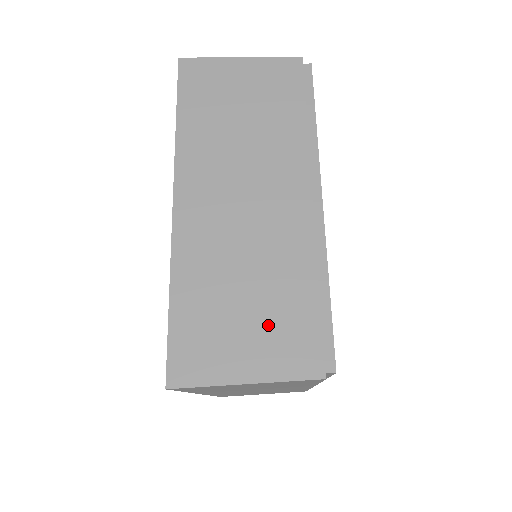
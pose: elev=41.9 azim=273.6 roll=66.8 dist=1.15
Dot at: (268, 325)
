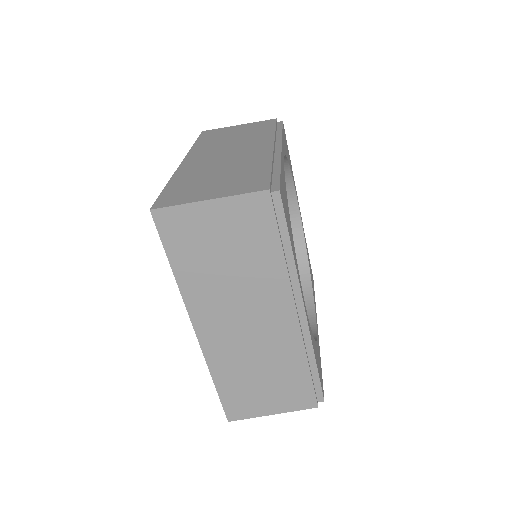
Dot at: (280, 389)
